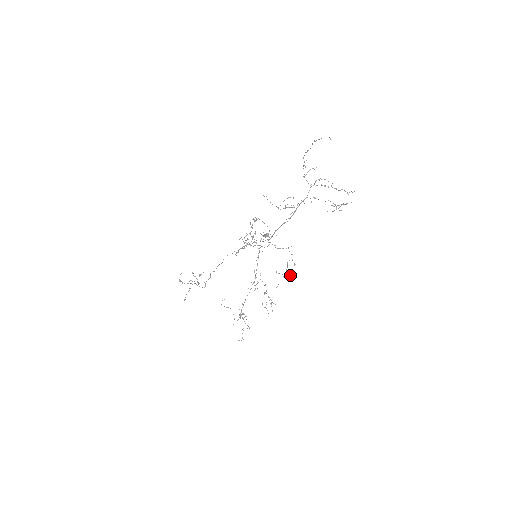
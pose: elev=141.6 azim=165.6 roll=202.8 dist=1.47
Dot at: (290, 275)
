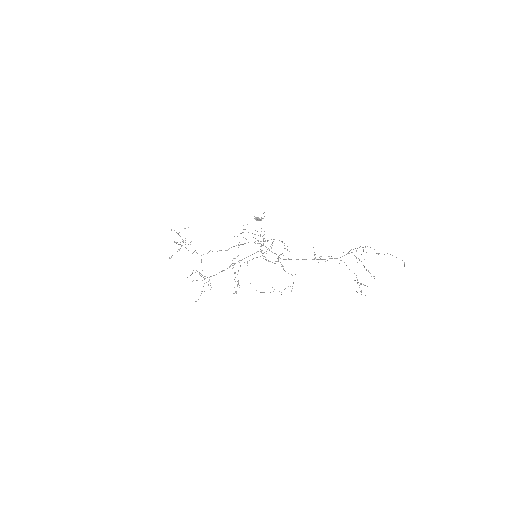
Dot at: occluded
